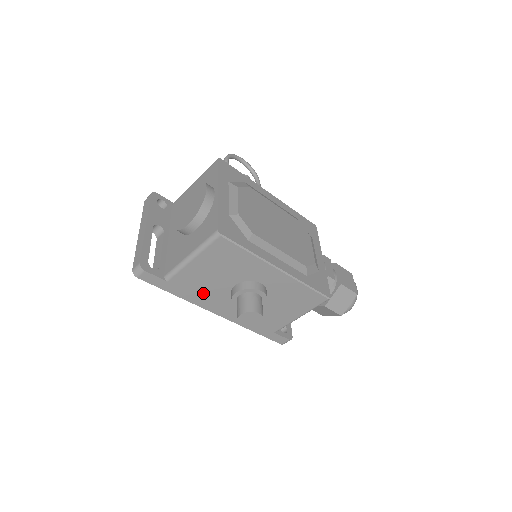
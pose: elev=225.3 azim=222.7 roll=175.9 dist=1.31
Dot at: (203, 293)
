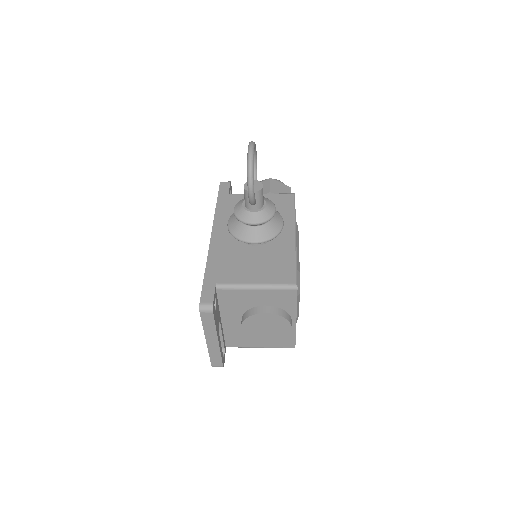
Dot at: occluded
